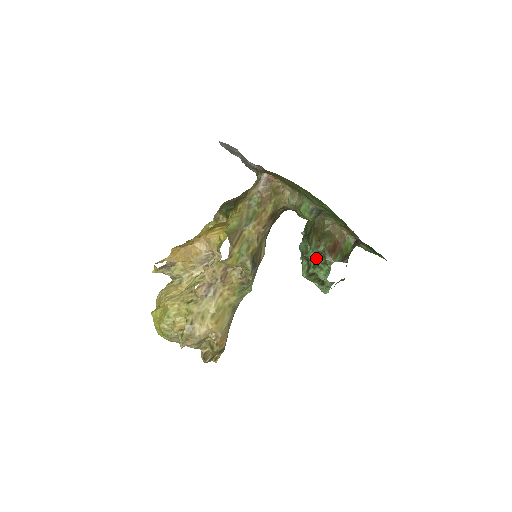
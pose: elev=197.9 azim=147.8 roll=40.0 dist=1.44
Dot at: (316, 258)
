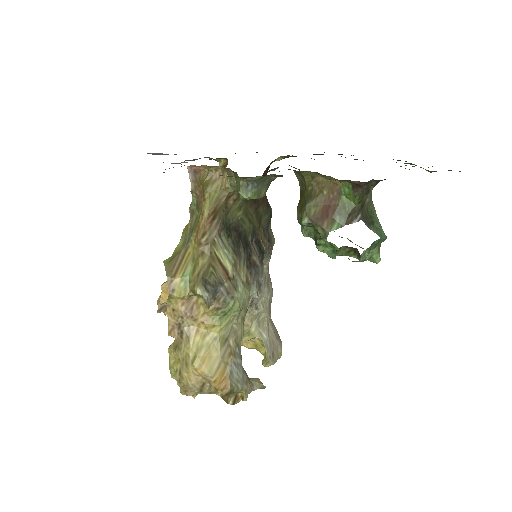
Dot at: (311, 234)
